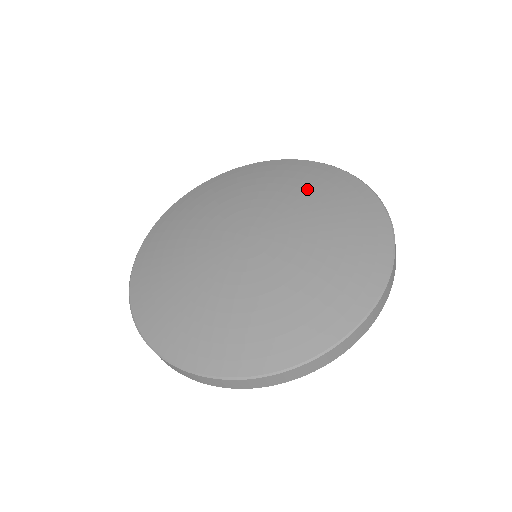
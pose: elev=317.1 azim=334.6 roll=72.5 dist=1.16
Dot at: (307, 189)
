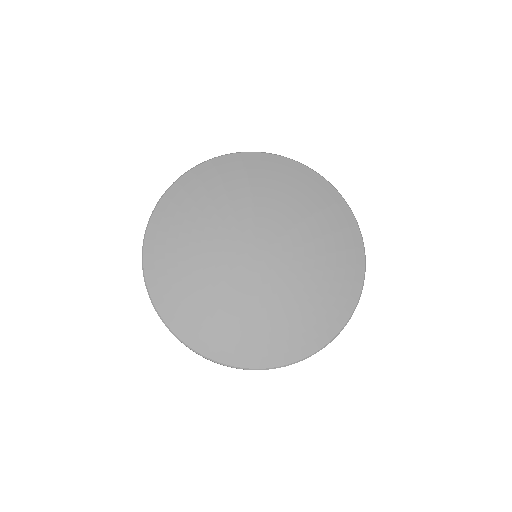
Dot at: (268, 186)
